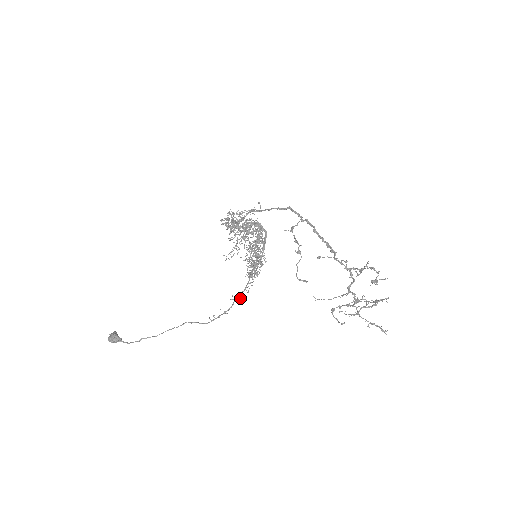
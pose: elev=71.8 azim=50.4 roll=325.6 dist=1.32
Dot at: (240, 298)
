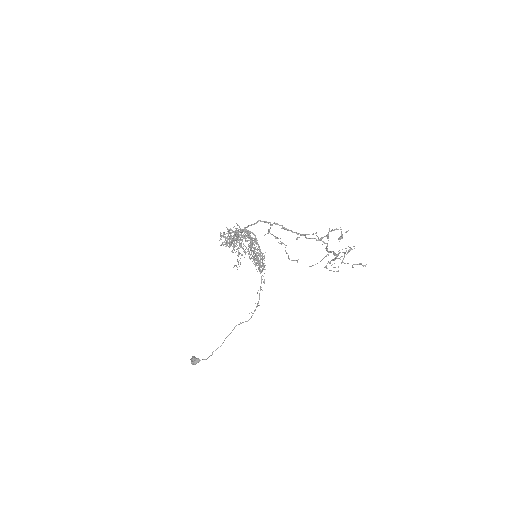
Dot at: (262, 290)
